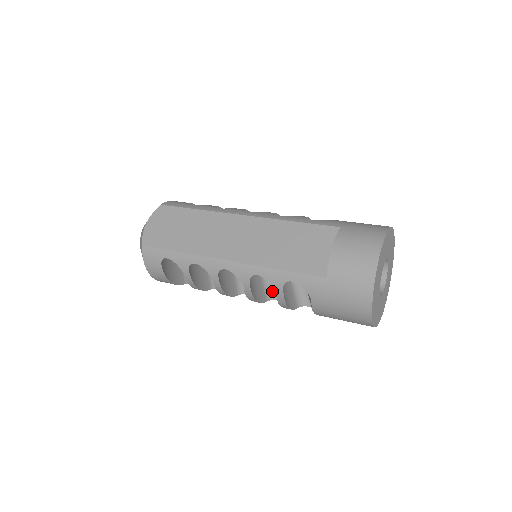
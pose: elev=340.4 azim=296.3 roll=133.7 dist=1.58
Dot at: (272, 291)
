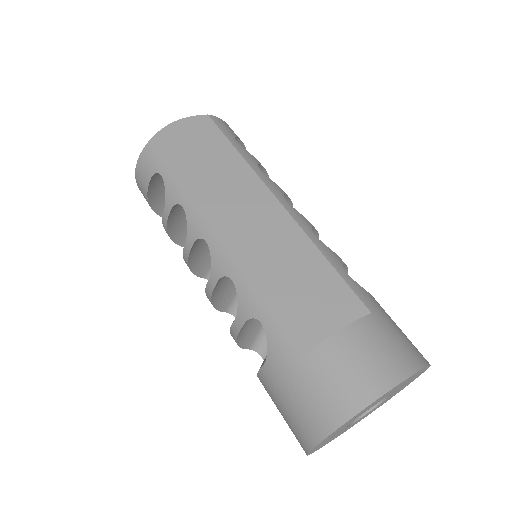
Dot at: occluded
